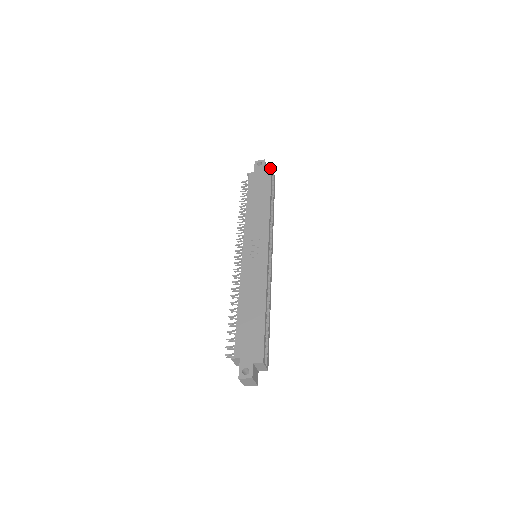
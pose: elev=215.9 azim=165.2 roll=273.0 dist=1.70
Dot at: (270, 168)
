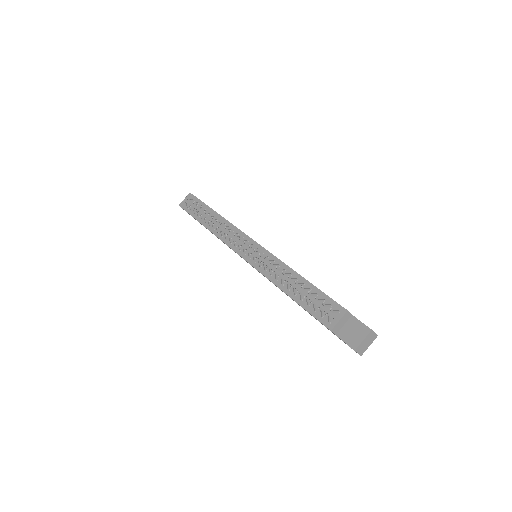
Dot at: occluded
